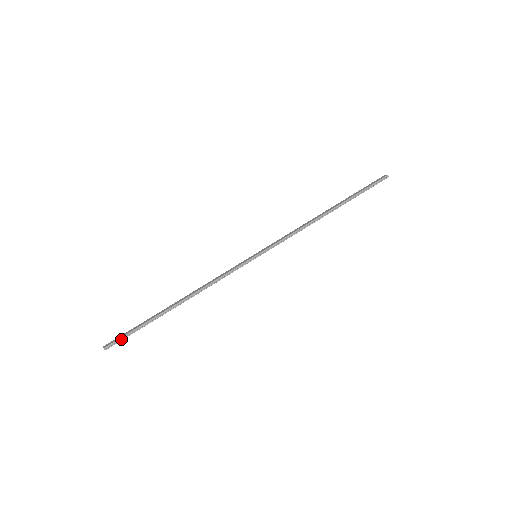
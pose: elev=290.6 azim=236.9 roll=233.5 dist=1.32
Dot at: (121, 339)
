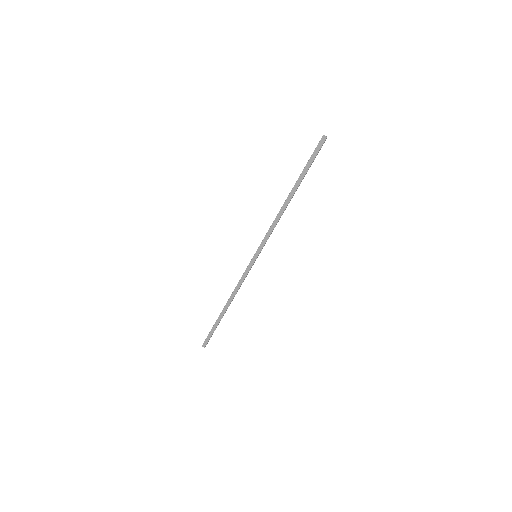
Dot at: occluded
